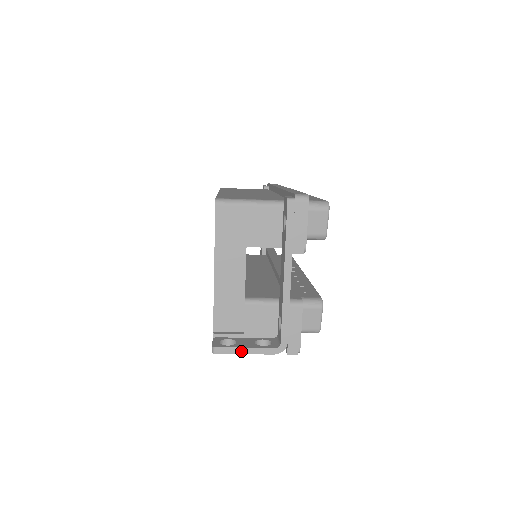
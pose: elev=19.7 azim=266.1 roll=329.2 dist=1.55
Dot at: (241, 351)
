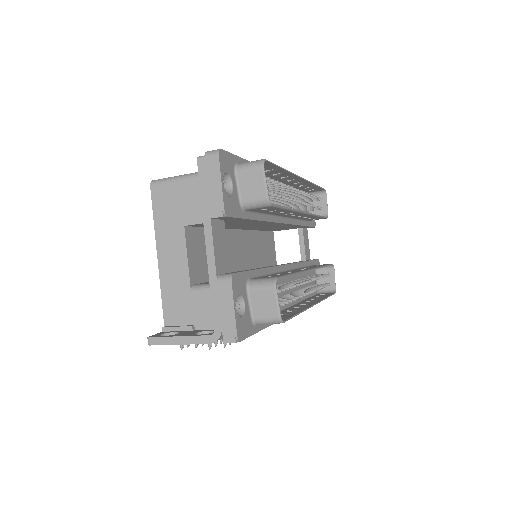
Dot at: (174, 341)
